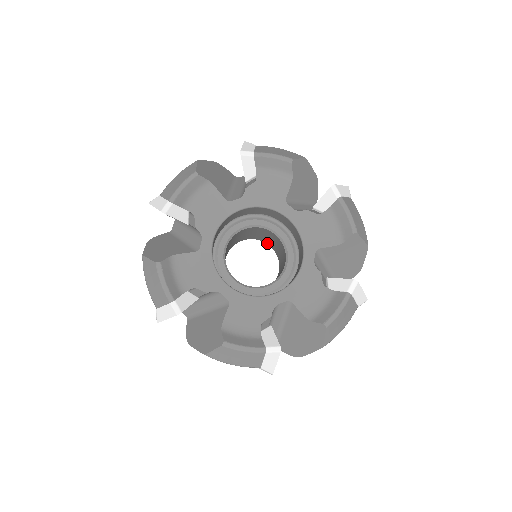
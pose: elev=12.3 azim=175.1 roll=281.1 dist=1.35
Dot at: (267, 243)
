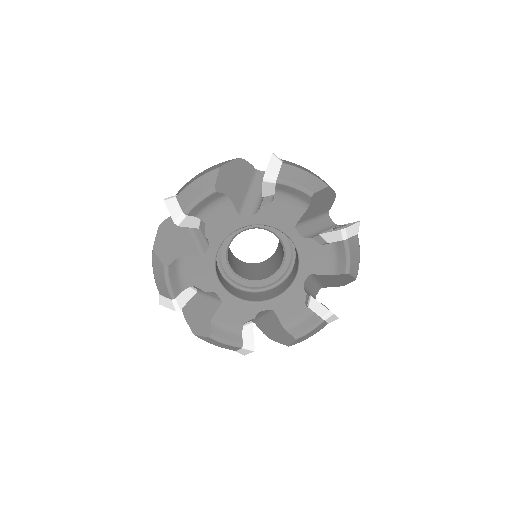
Dot at: occluded
